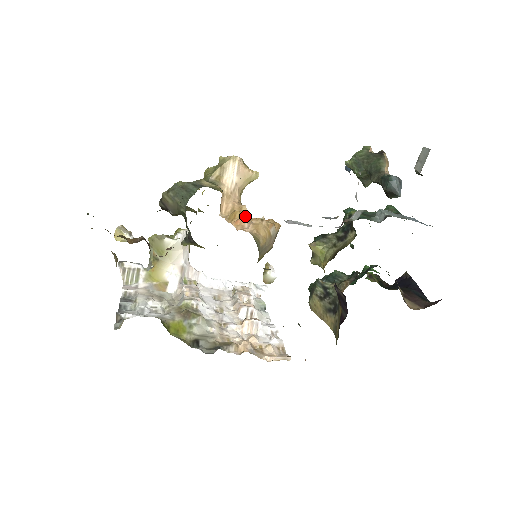
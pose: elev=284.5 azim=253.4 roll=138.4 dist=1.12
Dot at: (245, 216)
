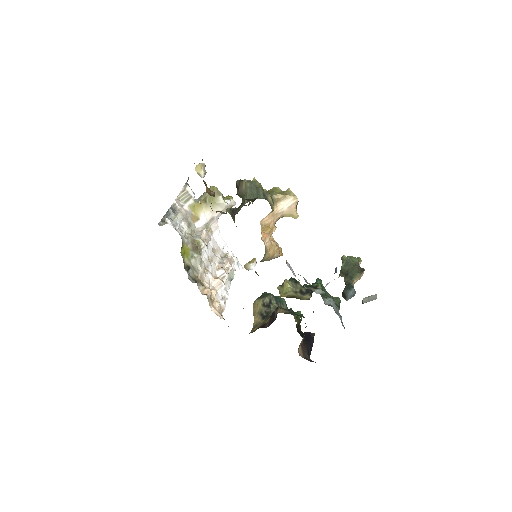
Dot at: (271, 234)
